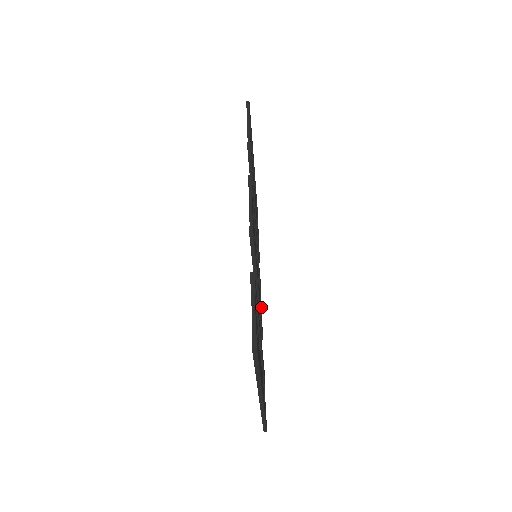
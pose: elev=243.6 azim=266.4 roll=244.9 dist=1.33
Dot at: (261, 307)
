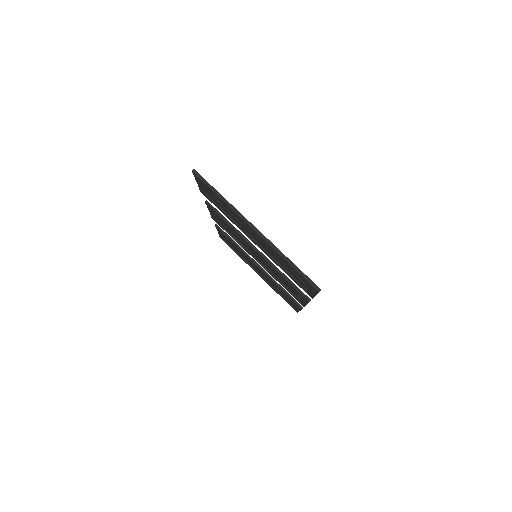
Dot at: occluded
